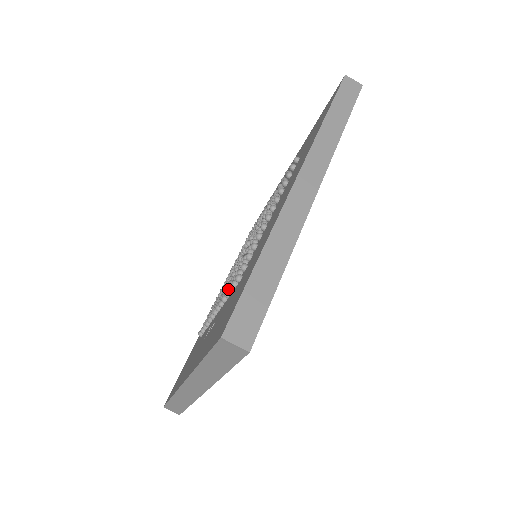
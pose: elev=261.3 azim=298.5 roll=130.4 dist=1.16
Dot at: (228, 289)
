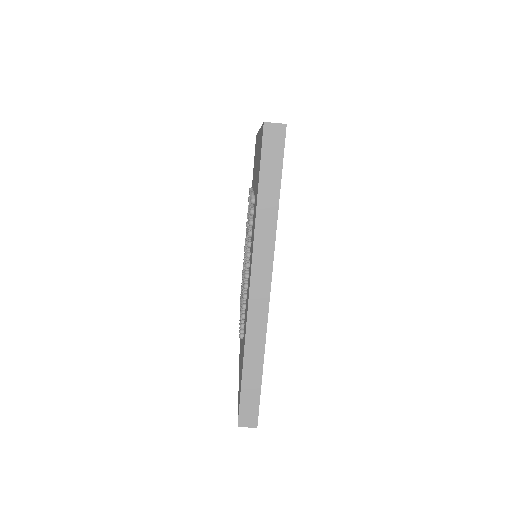
Dot at: occluded
